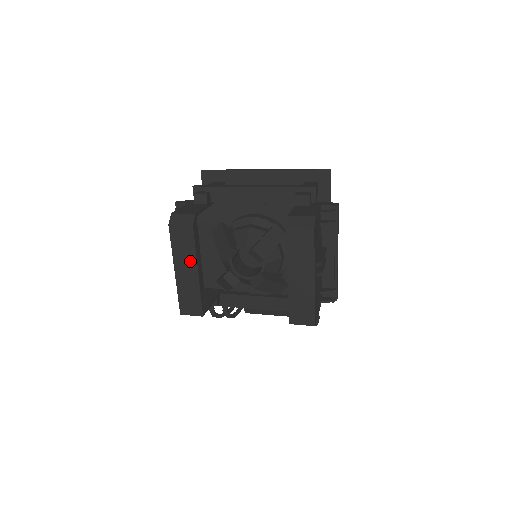
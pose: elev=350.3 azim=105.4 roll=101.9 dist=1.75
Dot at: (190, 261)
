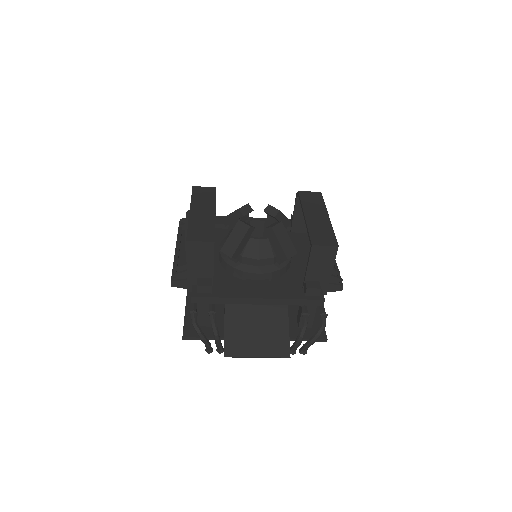
Dot at: (208, 205)
